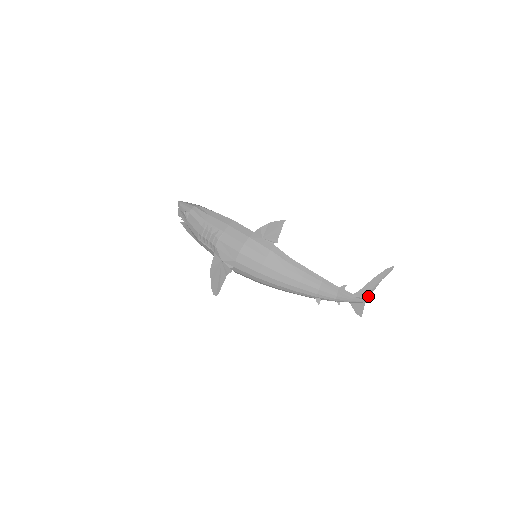
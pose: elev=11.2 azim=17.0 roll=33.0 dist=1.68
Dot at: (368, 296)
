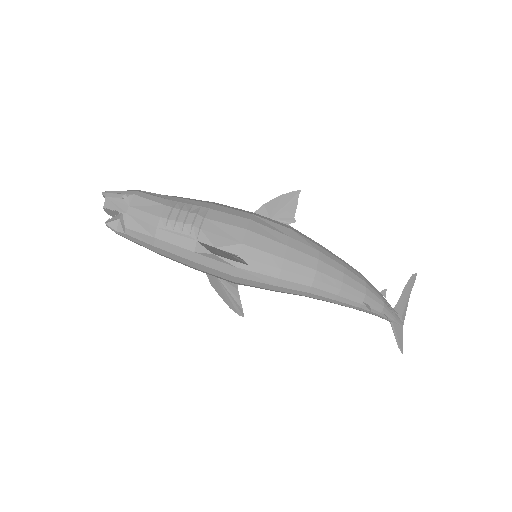
Dot at: (404, 316)
